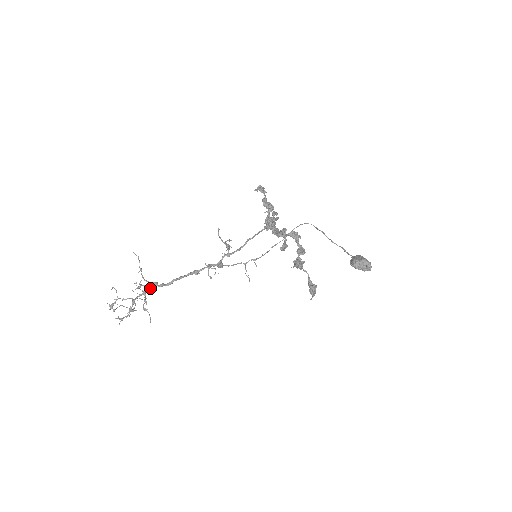
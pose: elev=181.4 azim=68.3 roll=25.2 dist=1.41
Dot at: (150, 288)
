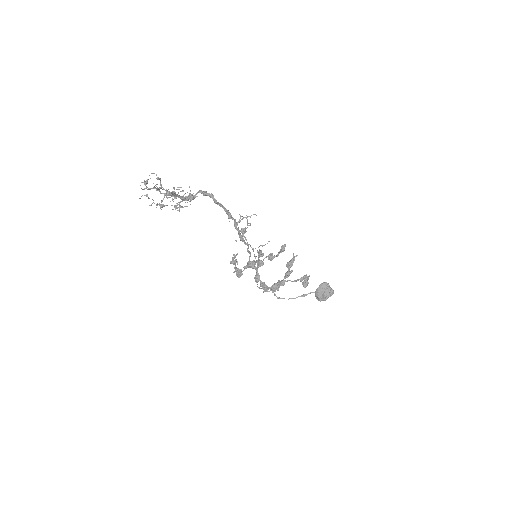
Dot at: occluded
